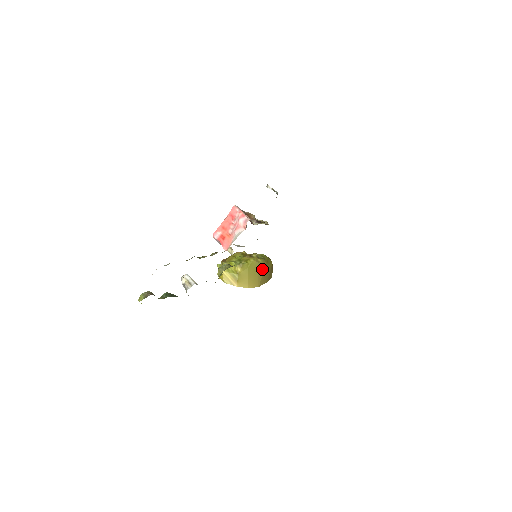
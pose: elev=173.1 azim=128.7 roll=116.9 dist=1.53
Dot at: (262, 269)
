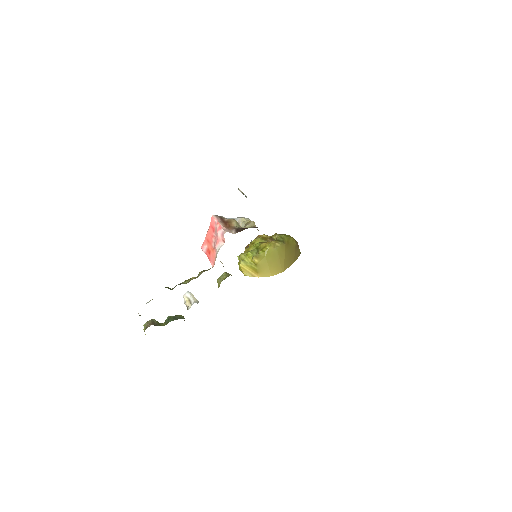
Dot at: (283, 253)
